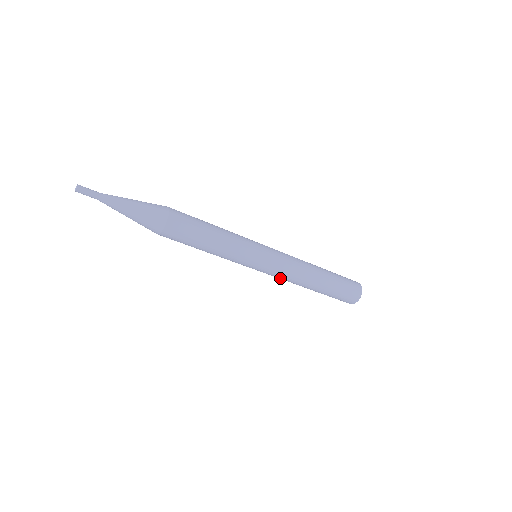
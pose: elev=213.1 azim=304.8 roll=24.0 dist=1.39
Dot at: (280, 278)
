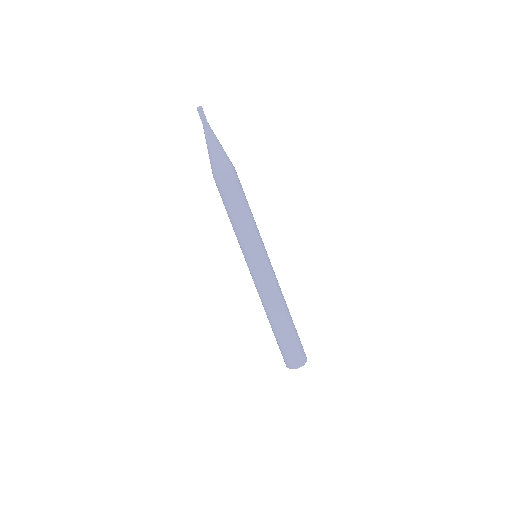
Dot at: (268, 285)
